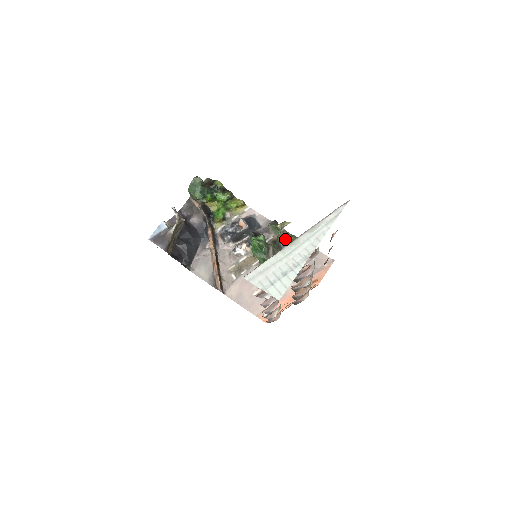
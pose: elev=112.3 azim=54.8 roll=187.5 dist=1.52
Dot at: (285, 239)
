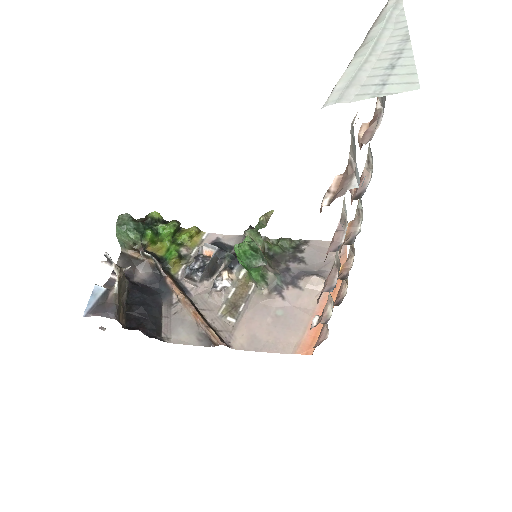
Dot at: (273, 246)
